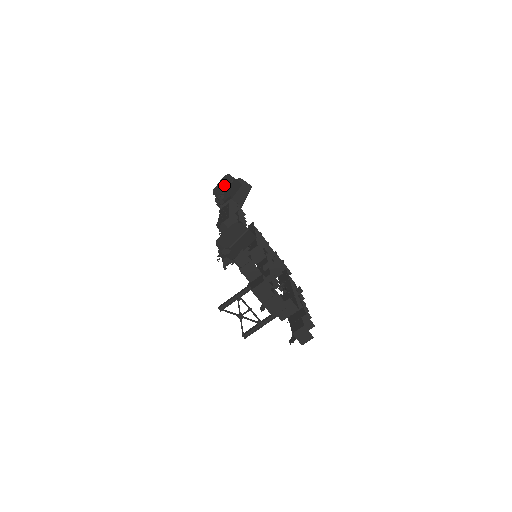
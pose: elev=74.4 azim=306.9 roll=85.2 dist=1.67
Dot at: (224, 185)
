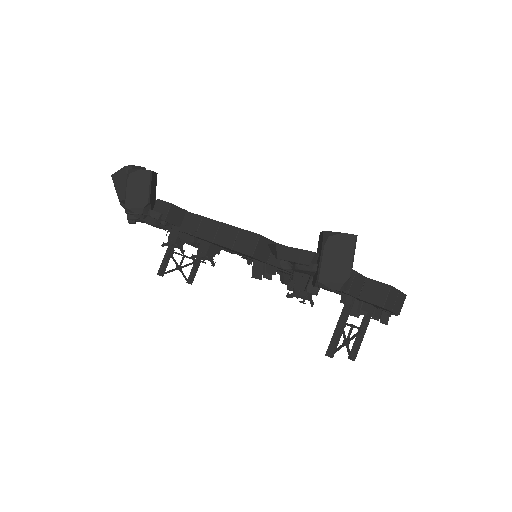
Dot at: (141, 189)
